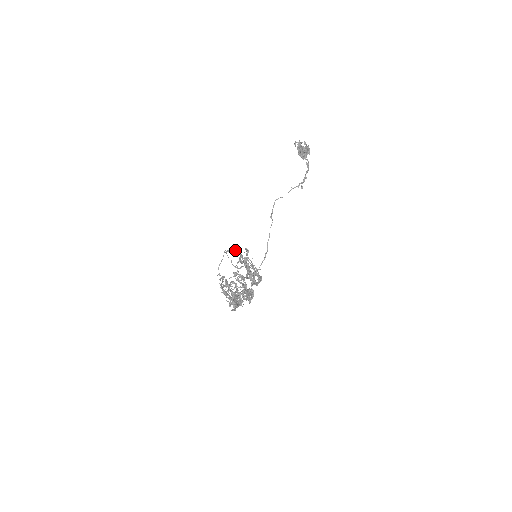
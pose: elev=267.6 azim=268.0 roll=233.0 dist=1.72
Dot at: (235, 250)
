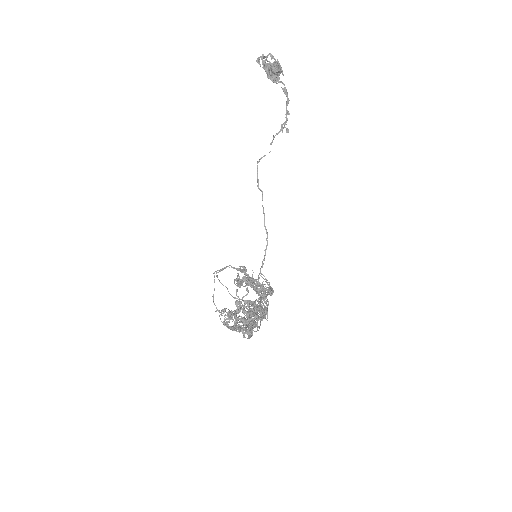
Dot at: (227, 266)
